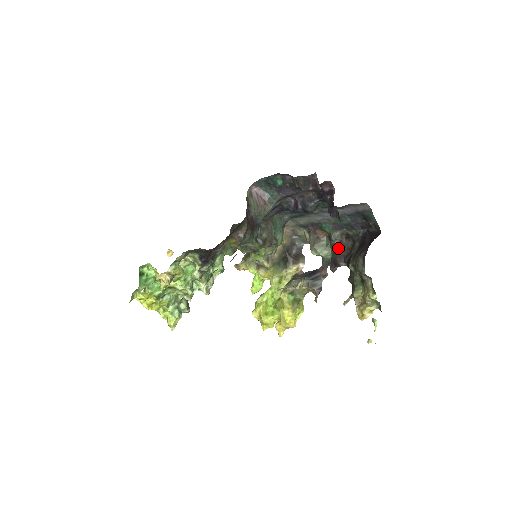
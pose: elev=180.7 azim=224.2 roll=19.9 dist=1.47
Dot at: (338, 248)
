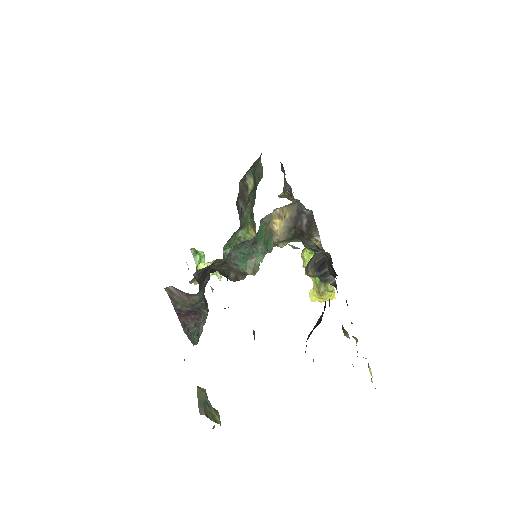
Dot at: (327, 257)
